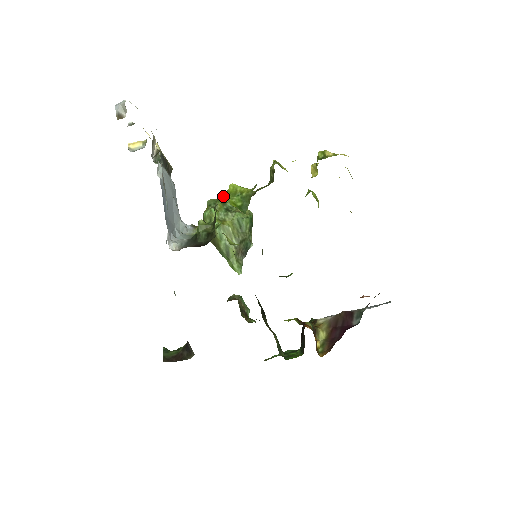
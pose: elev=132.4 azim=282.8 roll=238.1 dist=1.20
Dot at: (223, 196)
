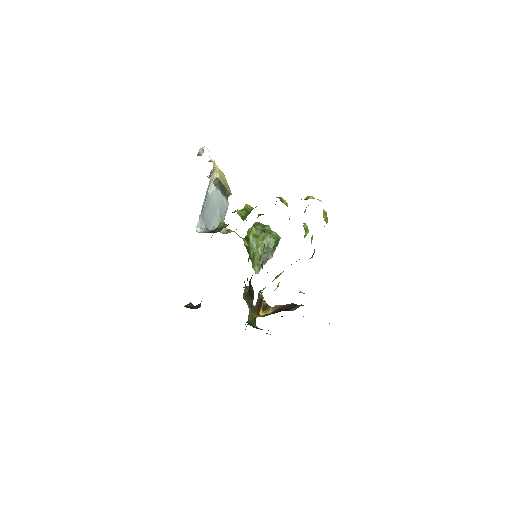
Dot at: occluded
